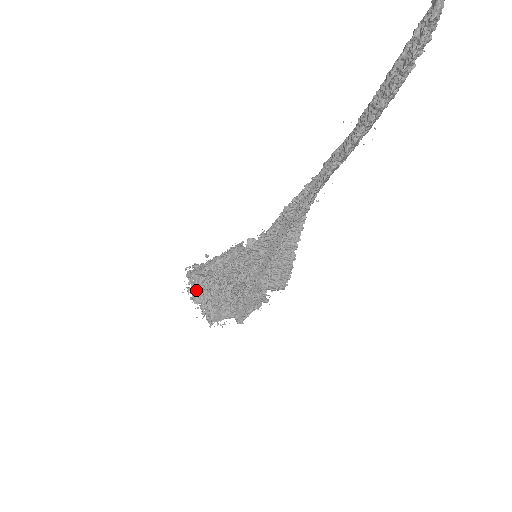
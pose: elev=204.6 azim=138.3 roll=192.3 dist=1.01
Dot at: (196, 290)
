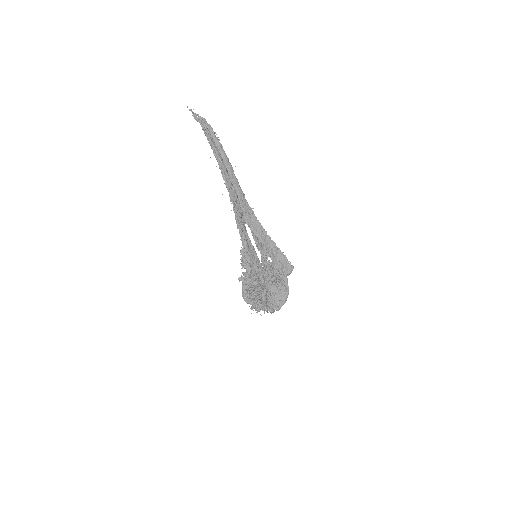
Dot at: (247, 298)
